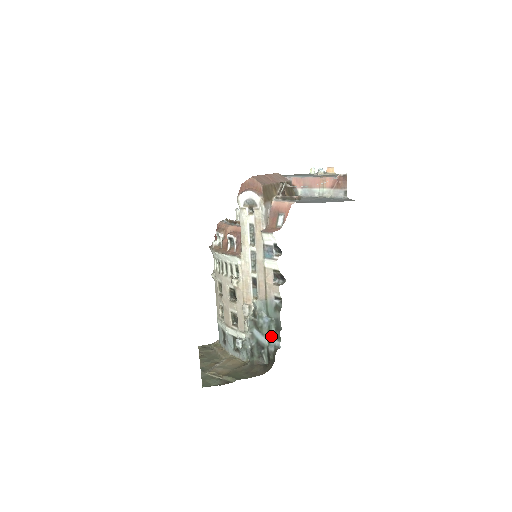
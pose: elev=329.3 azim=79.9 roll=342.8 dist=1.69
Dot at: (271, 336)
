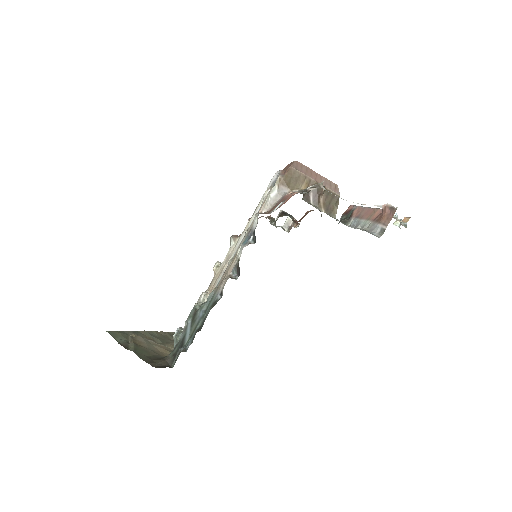
Dot at: (193, 335)
